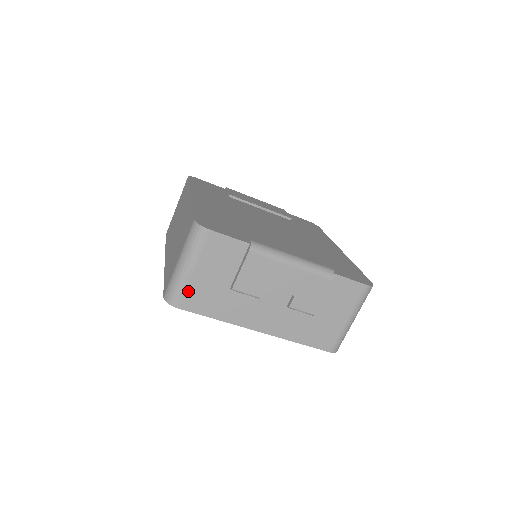
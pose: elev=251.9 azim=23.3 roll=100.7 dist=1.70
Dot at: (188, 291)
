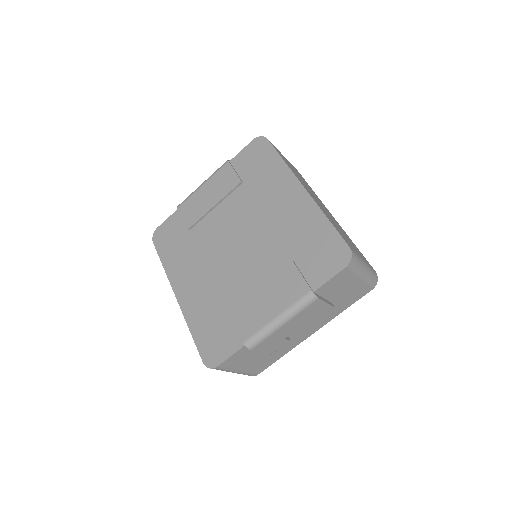
Dot at: (251, 371)
